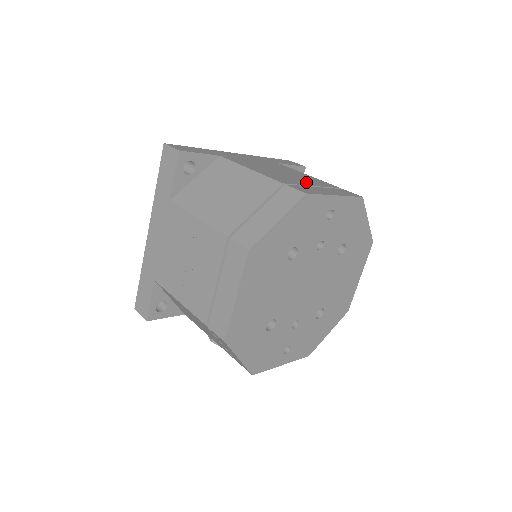
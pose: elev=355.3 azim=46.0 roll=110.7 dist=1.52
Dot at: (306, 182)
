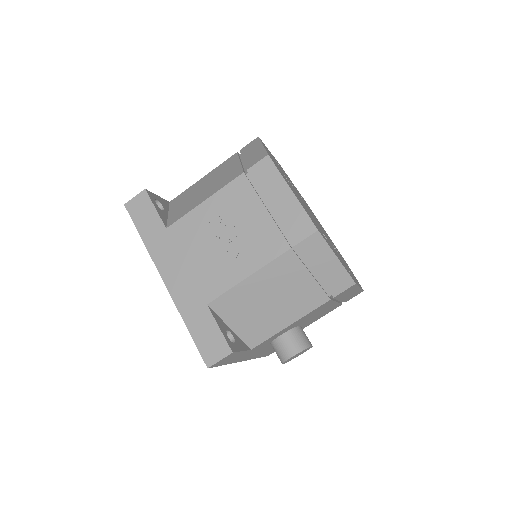
Dot at: occluded
